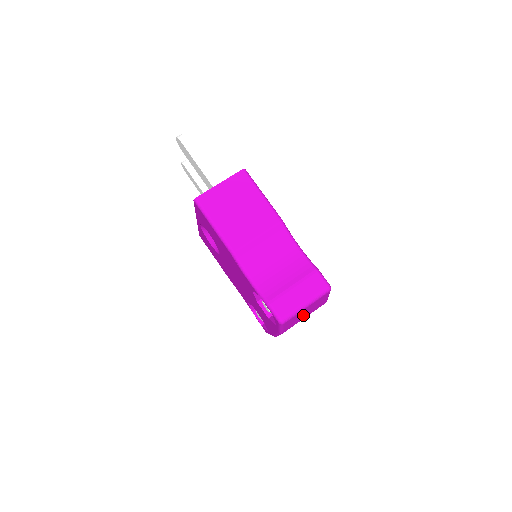
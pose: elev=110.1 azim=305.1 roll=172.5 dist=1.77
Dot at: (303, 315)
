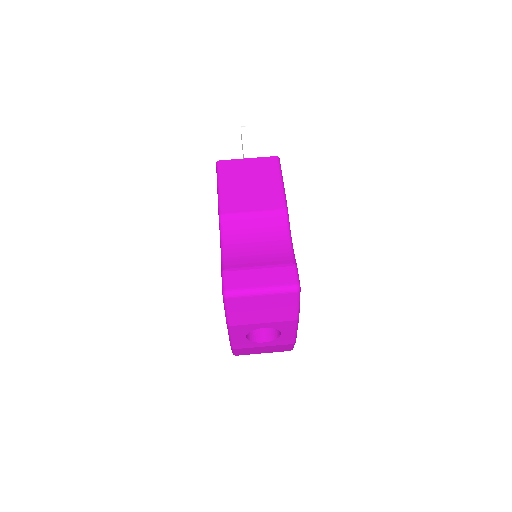
Dot at: (259, 312)
